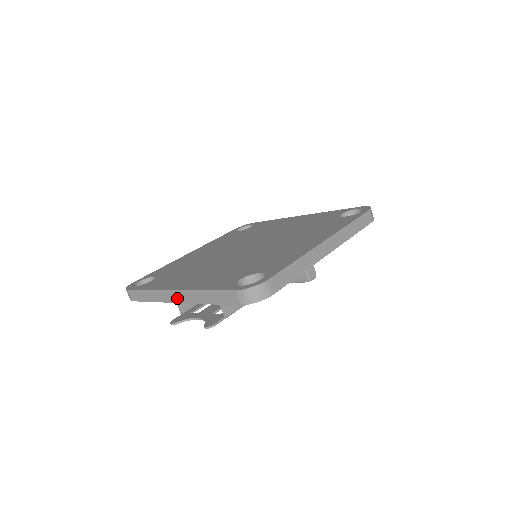
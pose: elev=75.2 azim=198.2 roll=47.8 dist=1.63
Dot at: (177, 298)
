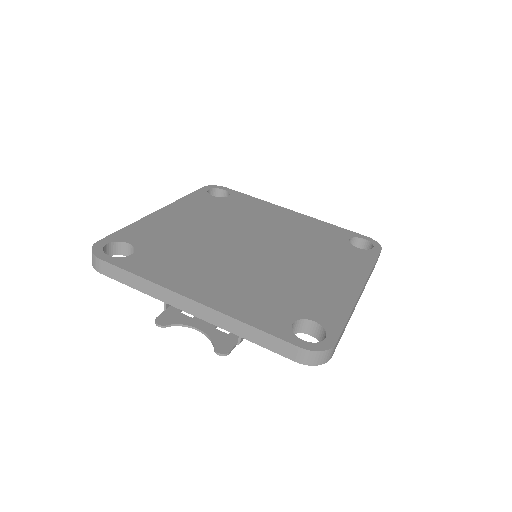
Dot at: (192, 309)
